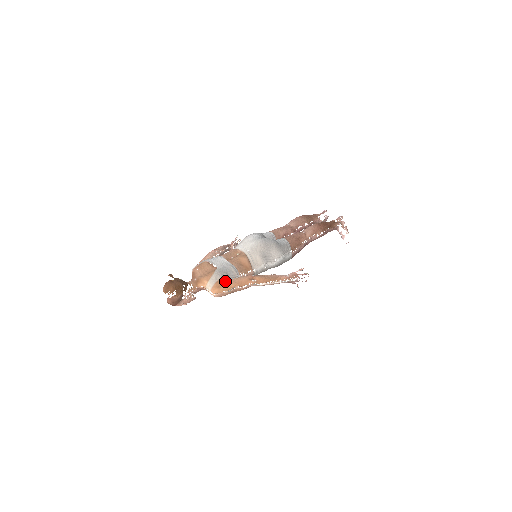
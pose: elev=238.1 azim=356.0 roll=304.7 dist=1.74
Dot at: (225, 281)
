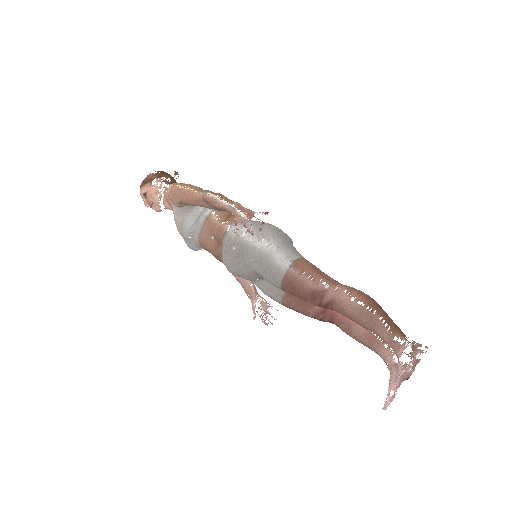
Dot at: occluded
